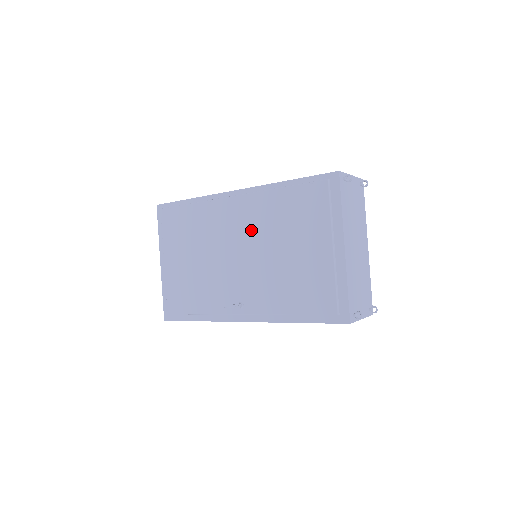
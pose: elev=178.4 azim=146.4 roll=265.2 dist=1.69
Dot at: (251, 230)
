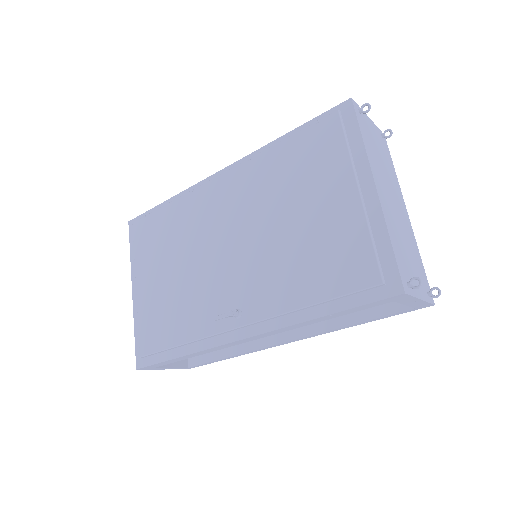
Dot at: (244, 208)
